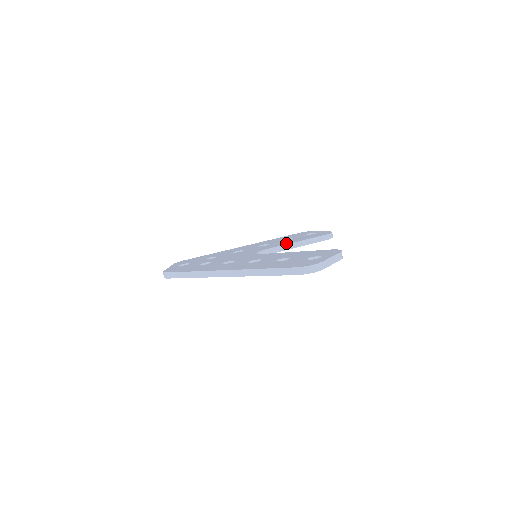
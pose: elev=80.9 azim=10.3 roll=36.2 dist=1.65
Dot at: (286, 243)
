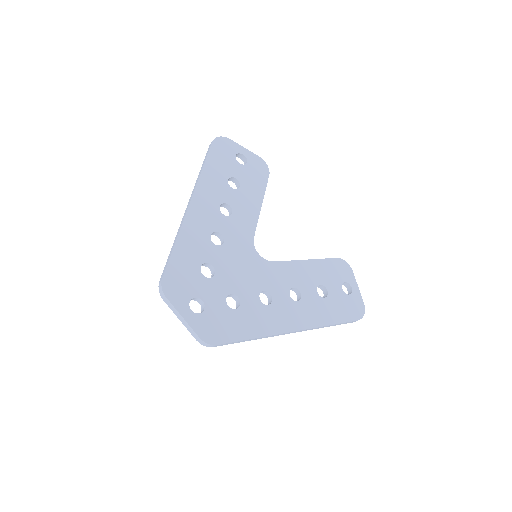
Dot at: (255, 210)
